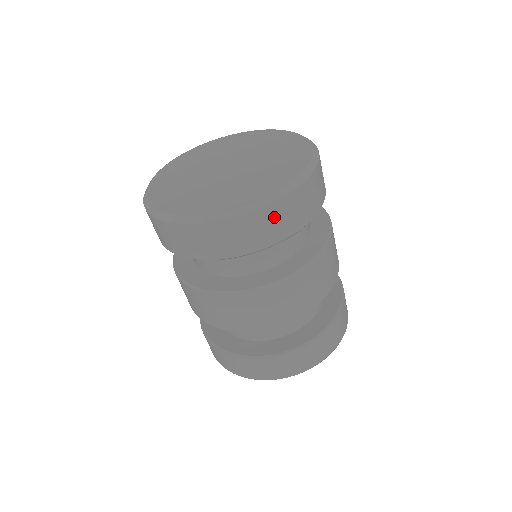
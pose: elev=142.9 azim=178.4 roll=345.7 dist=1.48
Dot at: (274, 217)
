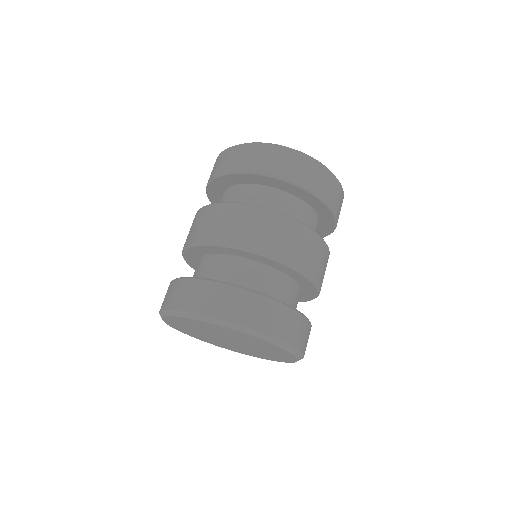
Dot at: (338, 193)
